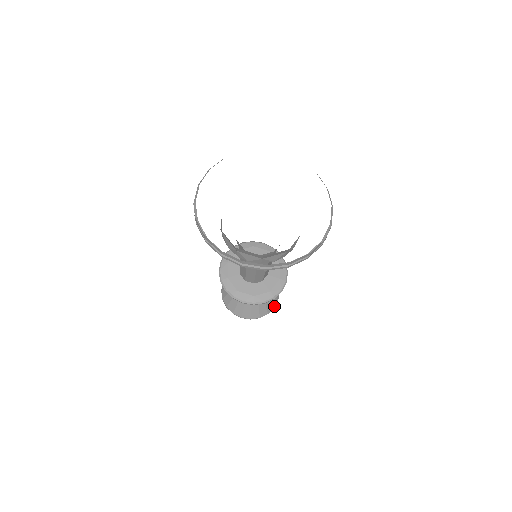
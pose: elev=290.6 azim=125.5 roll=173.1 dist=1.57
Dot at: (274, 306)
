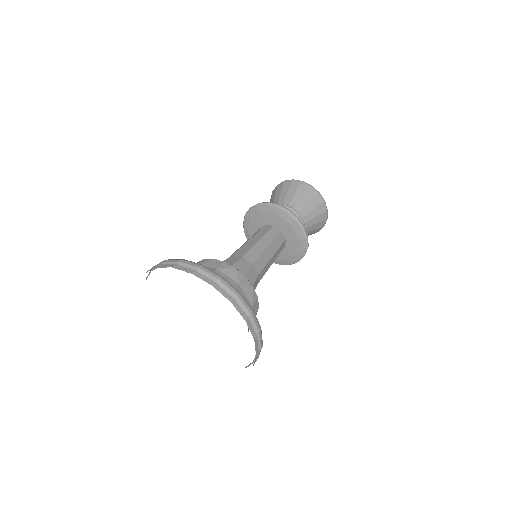
Dot at: occluded
